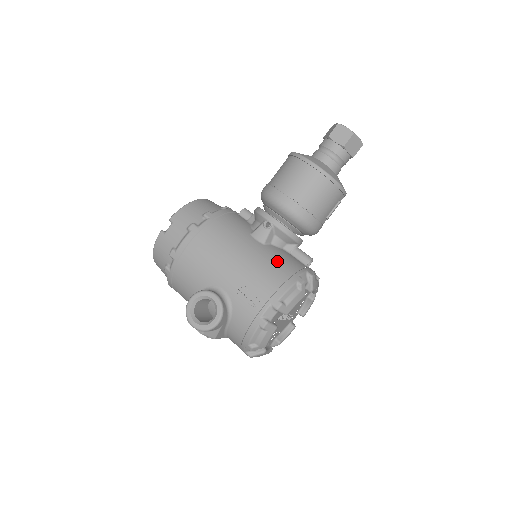
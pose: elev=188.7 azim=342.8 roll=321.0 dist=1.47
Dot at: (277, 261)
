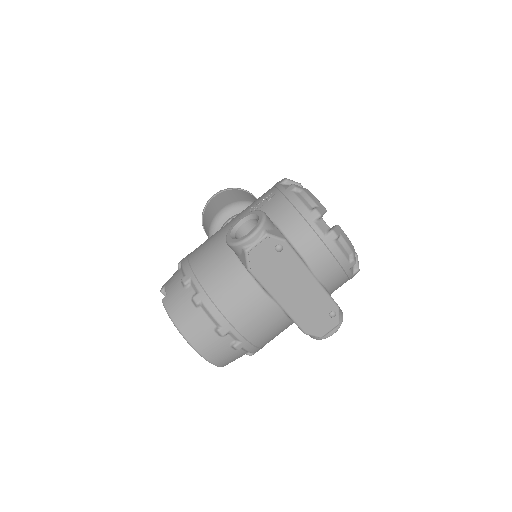
Dot at: occluded
